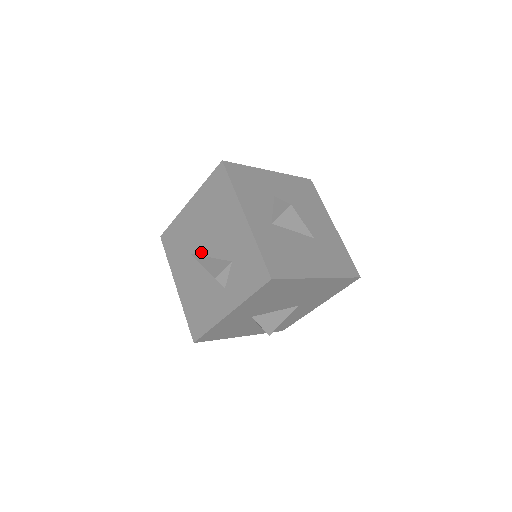
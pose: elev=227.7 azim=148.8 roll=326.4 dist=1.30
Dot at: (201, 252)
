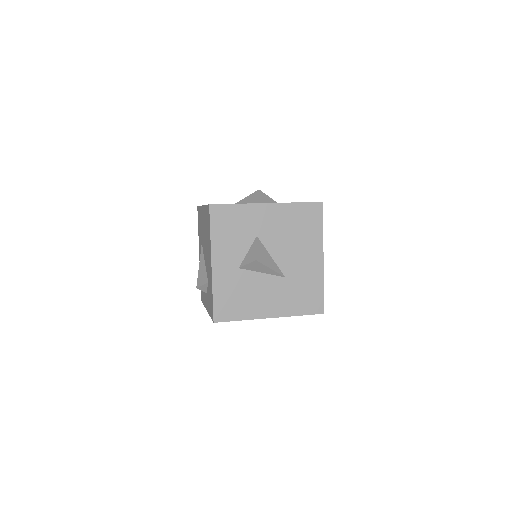
Dot at: (203, 252)
